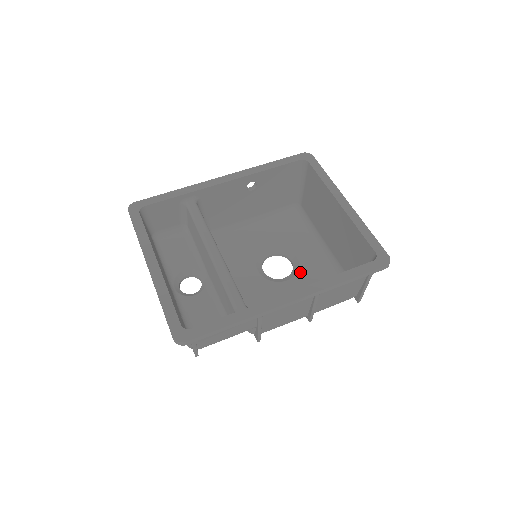
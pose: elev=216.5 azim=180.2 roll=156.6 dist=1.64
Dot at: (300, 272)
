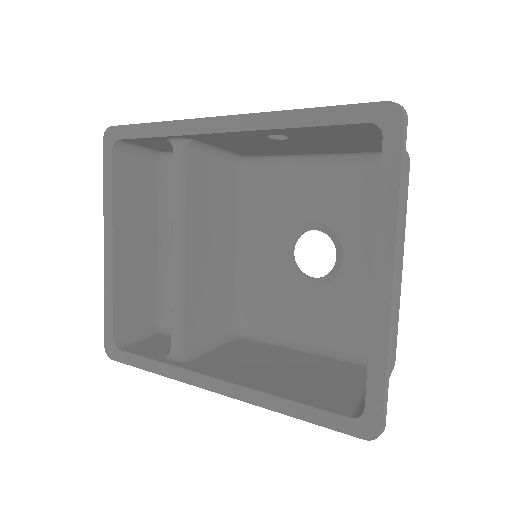
Dot at: (333, 286)
